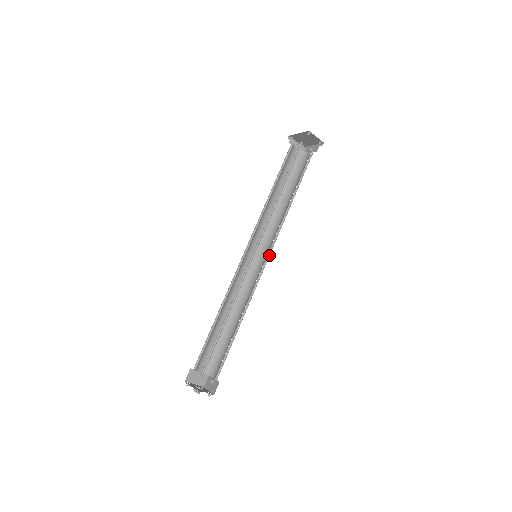
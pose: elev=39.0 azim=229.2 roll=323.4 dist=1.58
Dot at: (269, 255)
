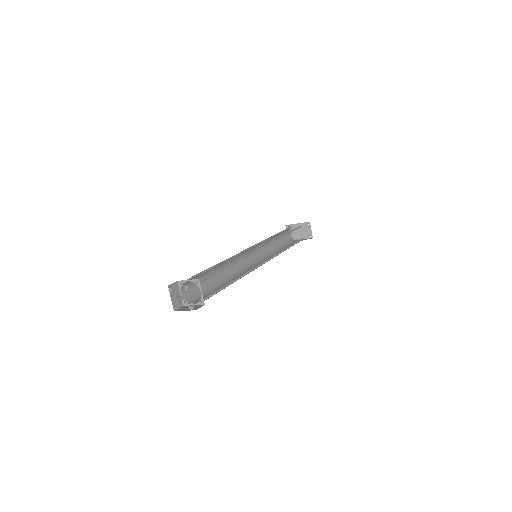
Dot at: occluded
